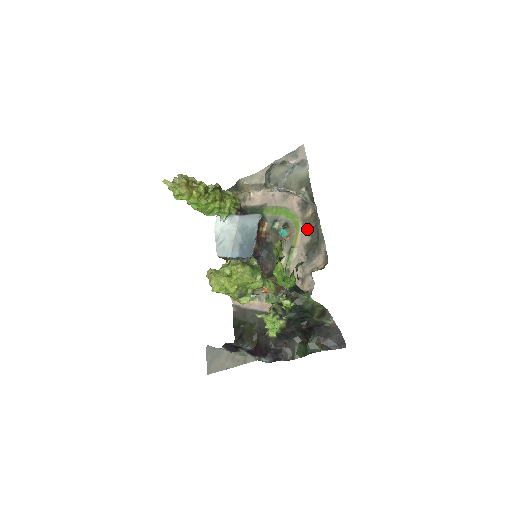
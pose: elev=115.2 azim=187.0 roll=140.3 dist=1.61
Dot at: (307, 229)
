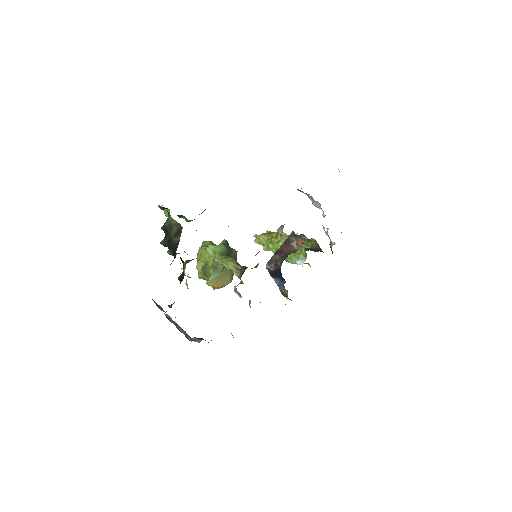
Dot at: occluded
